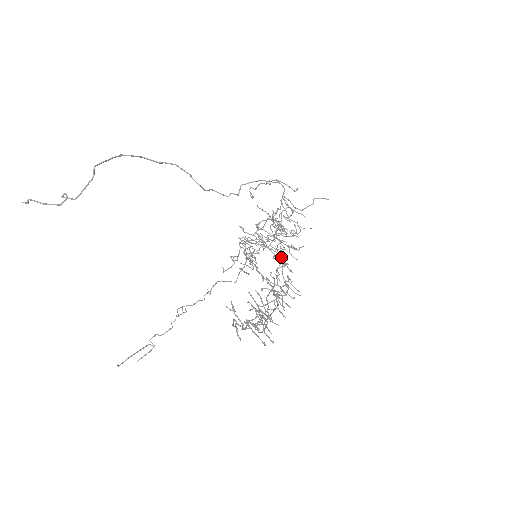
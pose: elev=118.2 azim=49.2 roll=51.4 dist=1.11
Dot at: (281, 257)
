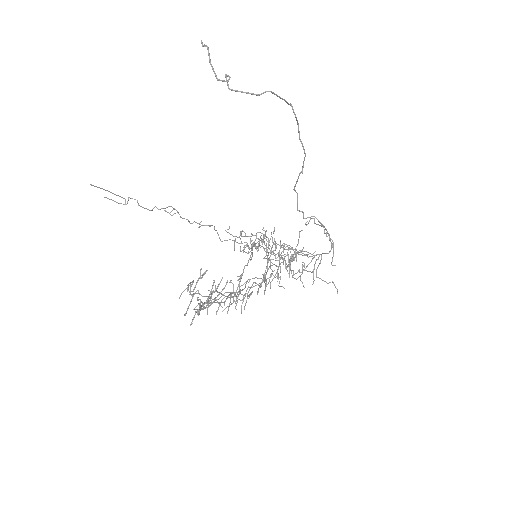
Dot at: occluded
